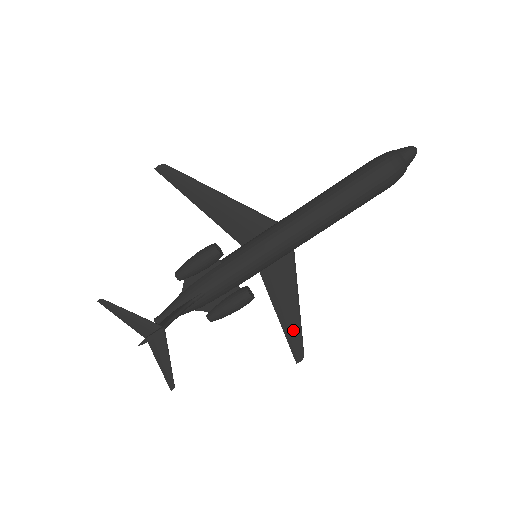
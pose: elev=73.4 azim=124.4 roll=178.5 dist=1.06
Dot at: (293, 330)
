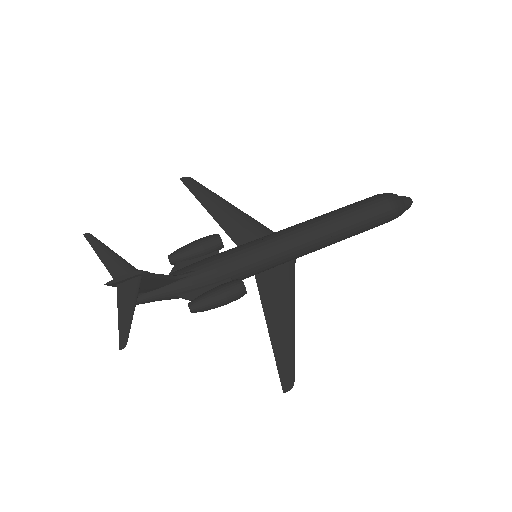
Dot at: (284, 347)
